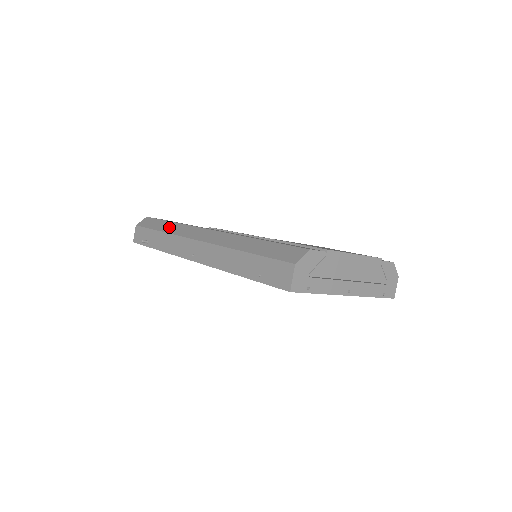
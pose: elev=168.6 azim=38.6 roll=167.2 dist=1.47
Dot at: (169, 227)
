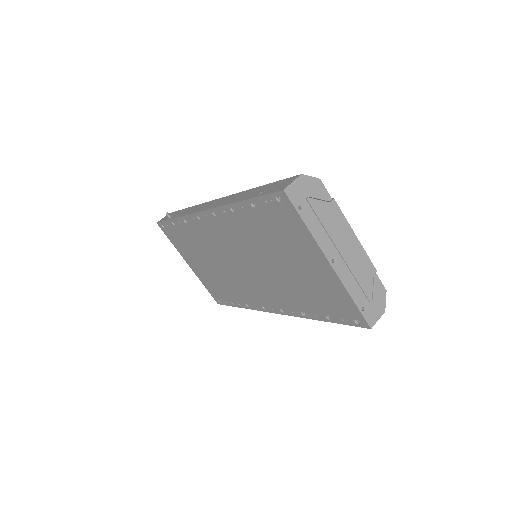
Dot at: occluded
